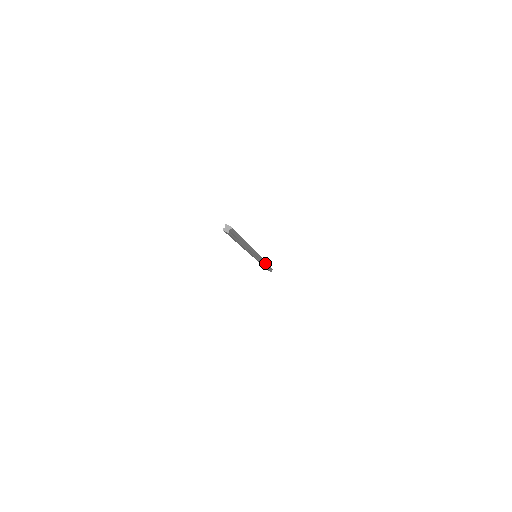
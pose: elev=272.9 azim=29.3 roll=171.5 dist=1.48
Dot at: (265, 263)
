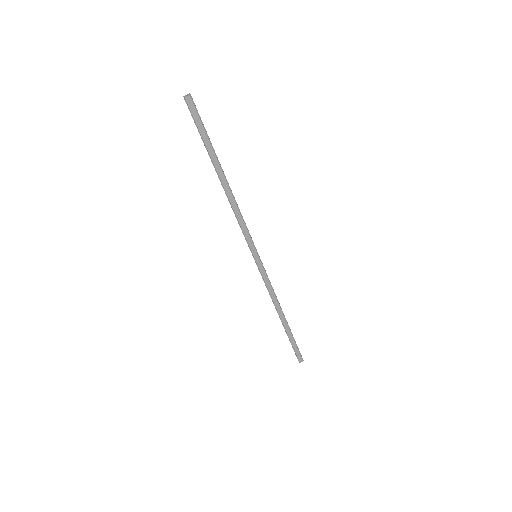
Dot at: (279, 307)
